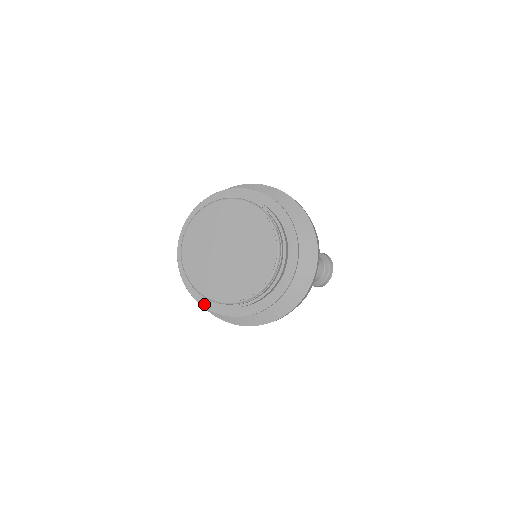
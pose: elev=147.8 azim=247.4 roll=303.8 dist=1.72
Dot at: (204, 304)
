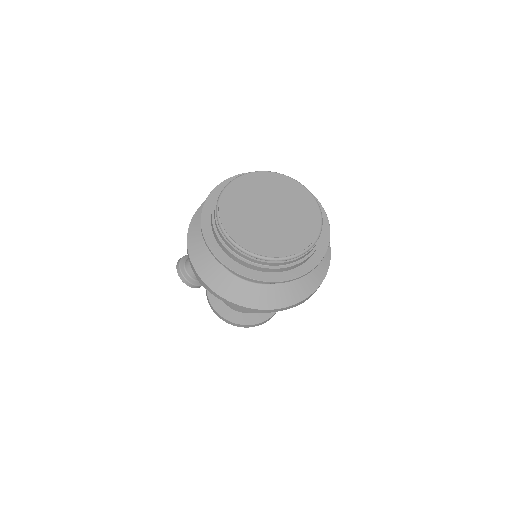
Dot at: (261, 278)
